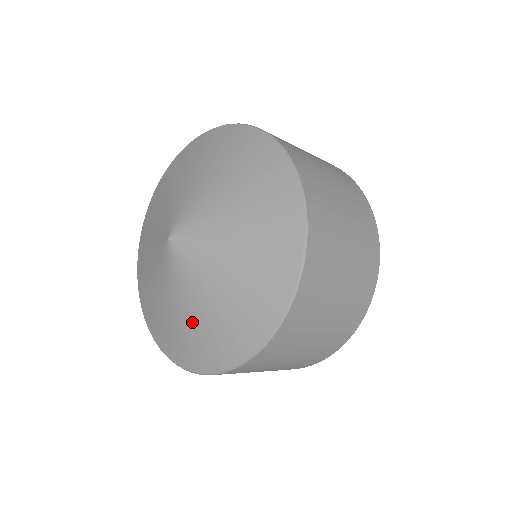
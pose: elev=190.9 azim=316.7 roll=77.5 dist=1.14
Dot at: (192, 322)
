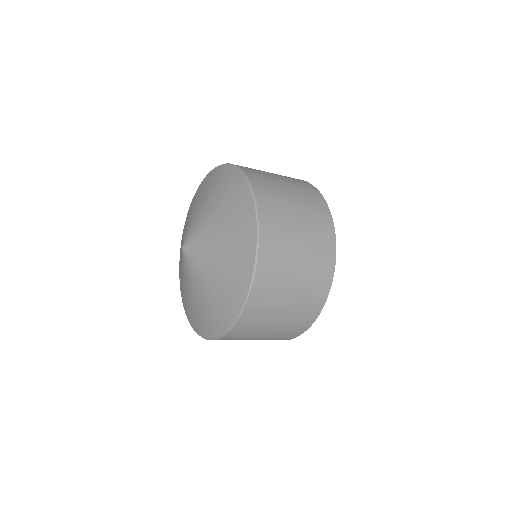
Dot at: (183, 286)
